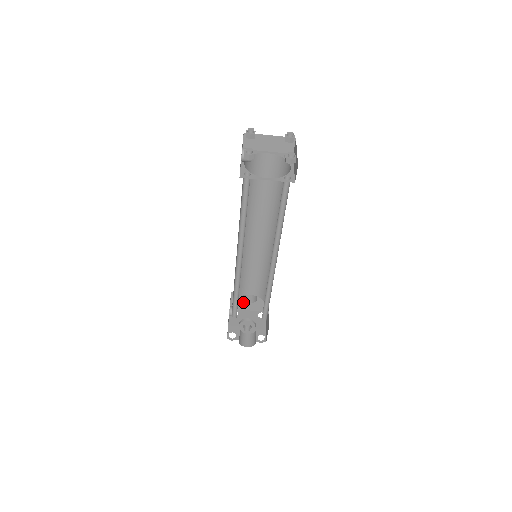
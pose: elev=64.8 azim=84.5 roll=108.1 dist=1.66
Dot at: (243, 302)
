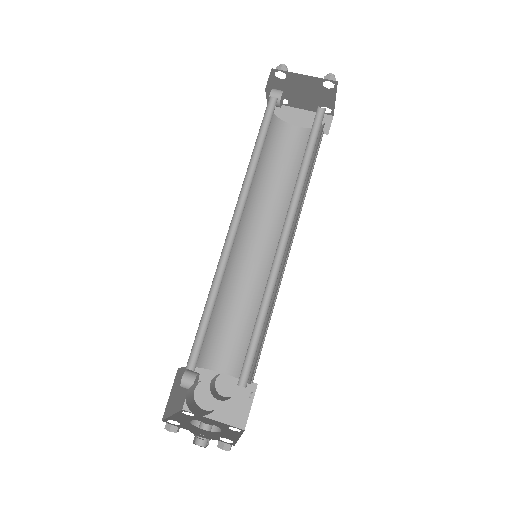
Dot at: (209, 396)
